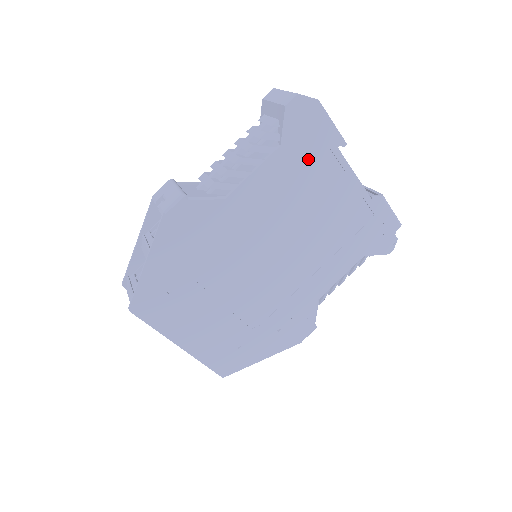
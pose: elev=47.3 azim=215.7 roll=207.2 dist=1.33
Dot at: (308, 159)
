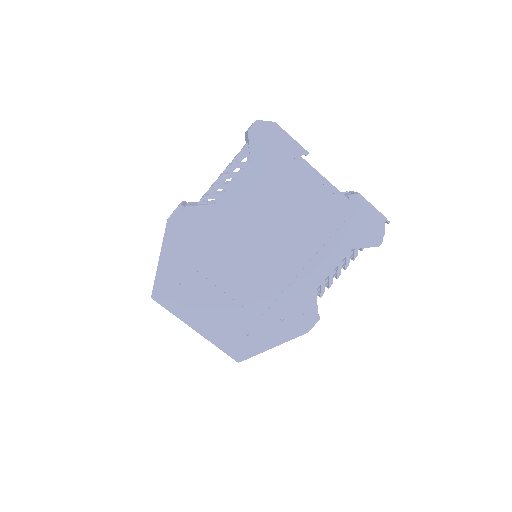
Dot at: (277, 168)
